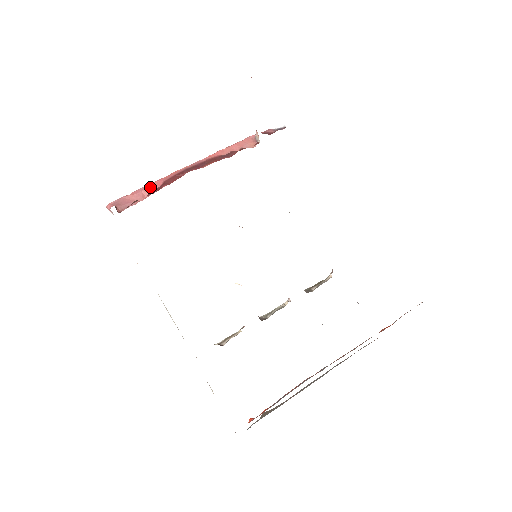
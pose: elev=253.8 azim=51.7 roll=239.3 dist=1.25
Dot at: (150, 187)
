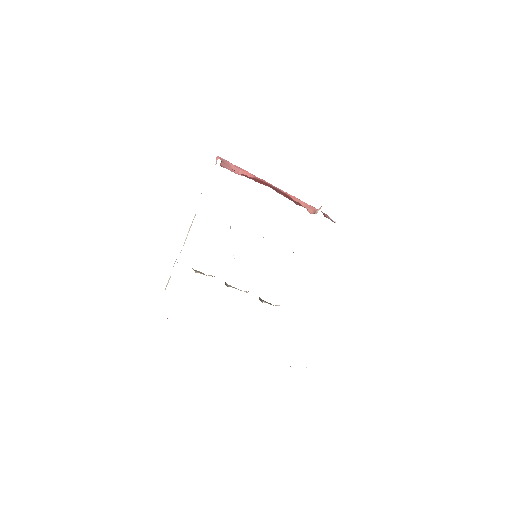
Dot at: (246, 172)
